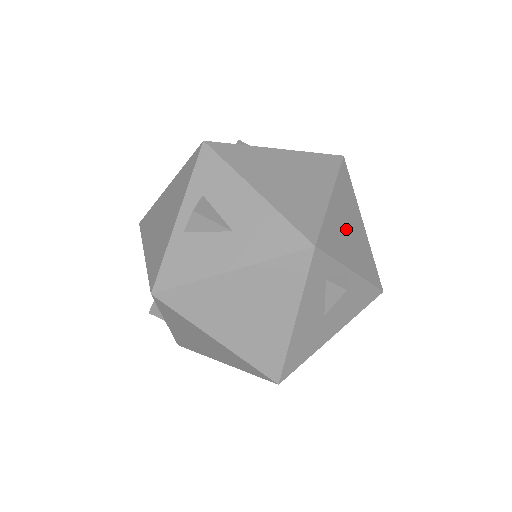
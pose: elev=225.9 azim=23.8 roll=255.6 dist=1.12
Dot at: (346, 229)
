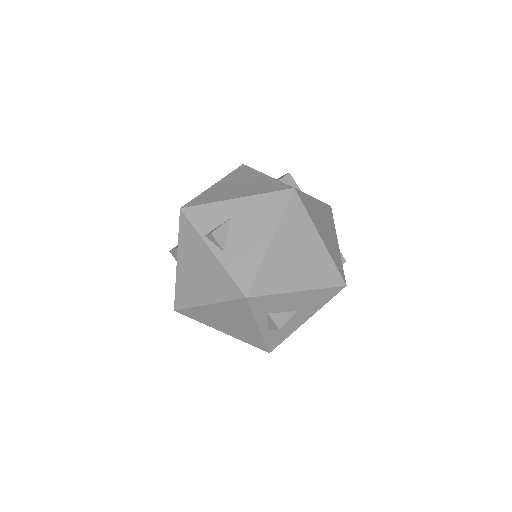
Dot at: (326, 232)
